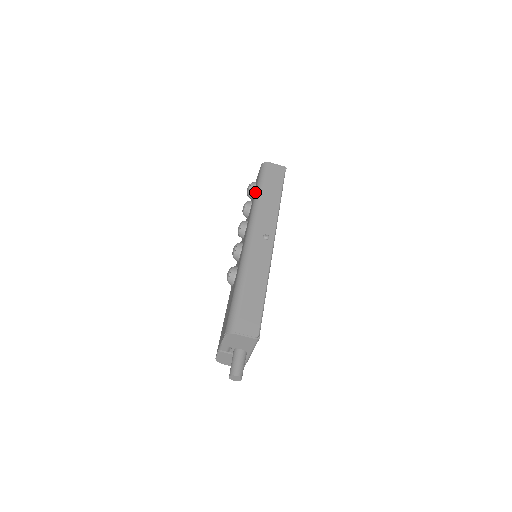
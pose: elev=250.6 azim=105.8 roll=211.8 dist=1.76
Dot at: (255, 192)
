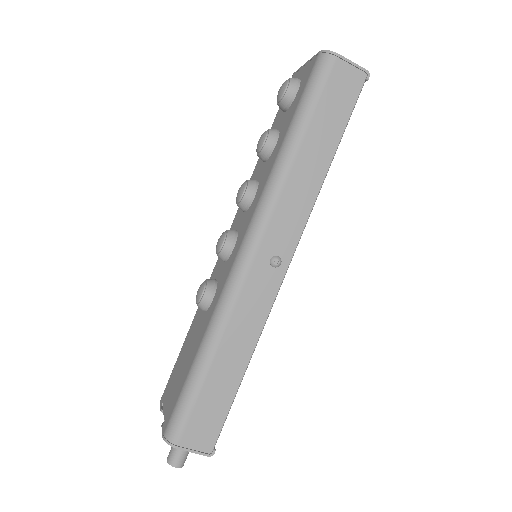
Dot at: (286, 134)
